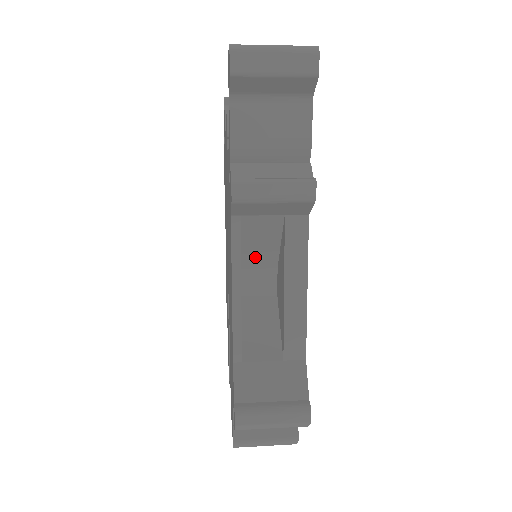
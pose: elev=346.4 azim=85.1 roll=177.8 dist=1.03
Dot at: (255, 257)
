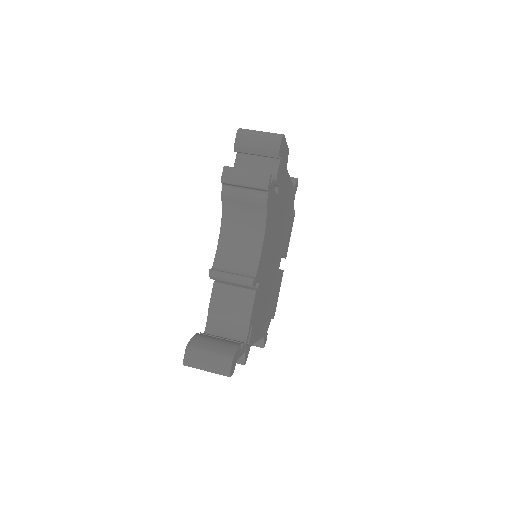
Dot at: occluded
